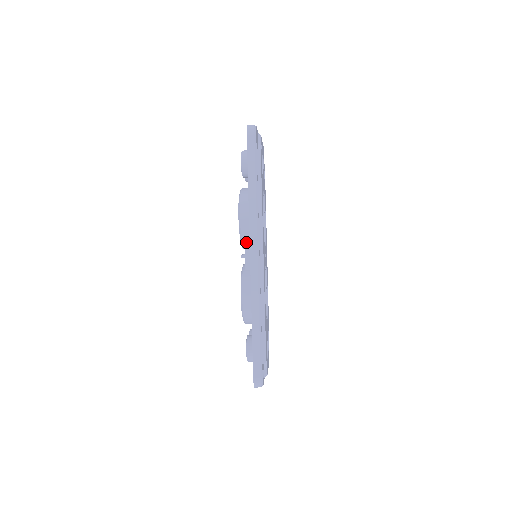
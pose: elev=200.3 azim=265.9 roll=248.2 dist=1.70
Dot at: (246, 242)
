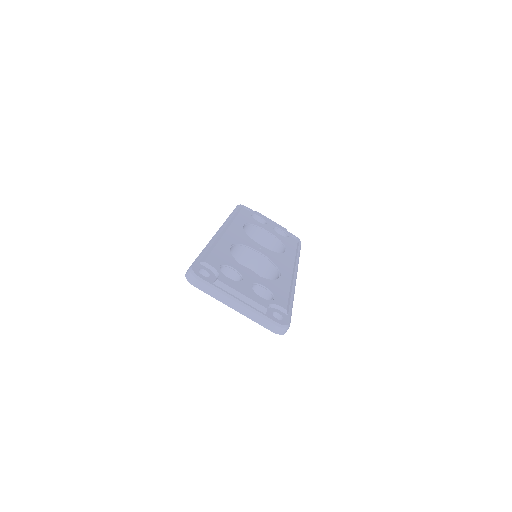
Dot at: occluded
